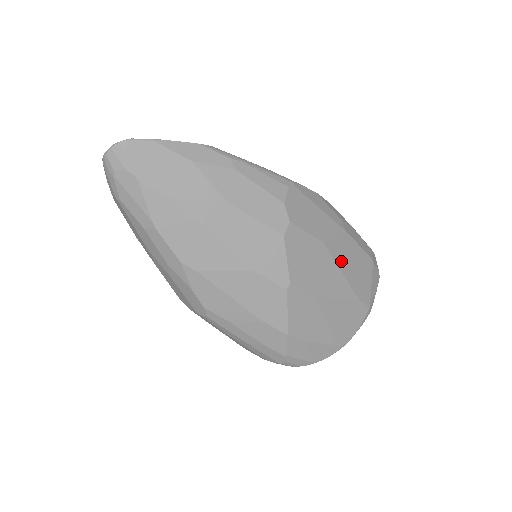
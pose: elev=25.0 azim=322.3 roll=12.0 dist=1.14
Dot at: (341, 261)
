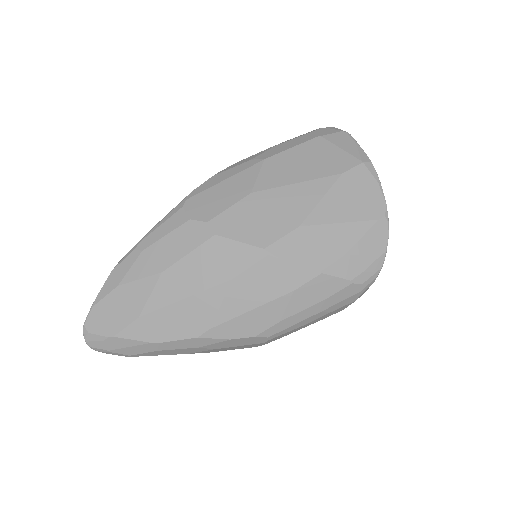
Dot at: (286, 179)
